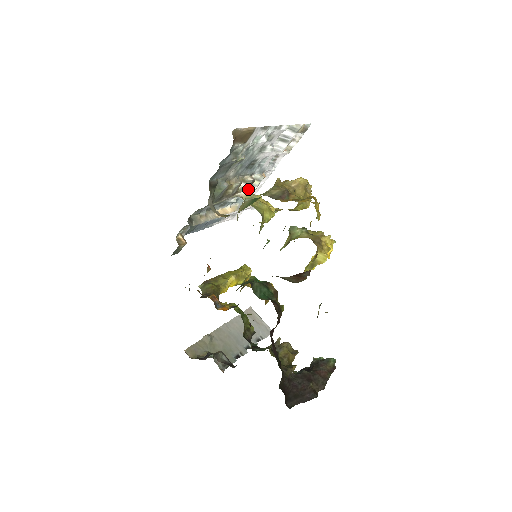
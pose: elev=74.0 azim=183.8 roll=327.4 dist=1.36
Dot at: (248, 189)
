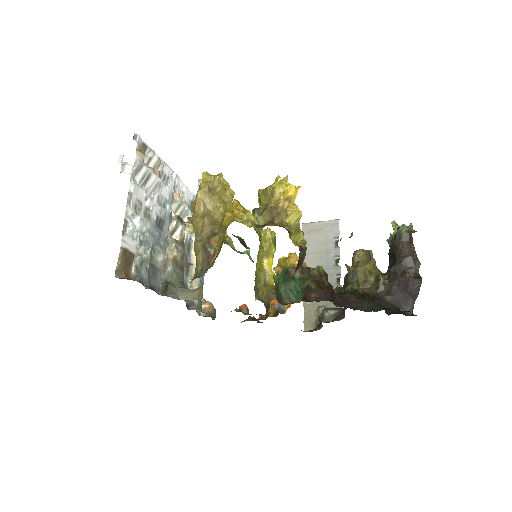
Dot at: (184, 216)
